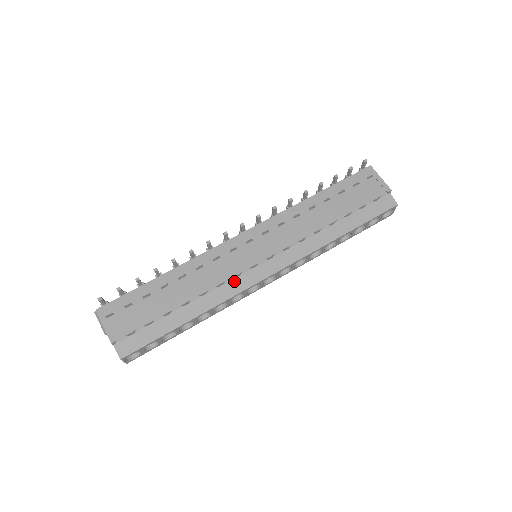
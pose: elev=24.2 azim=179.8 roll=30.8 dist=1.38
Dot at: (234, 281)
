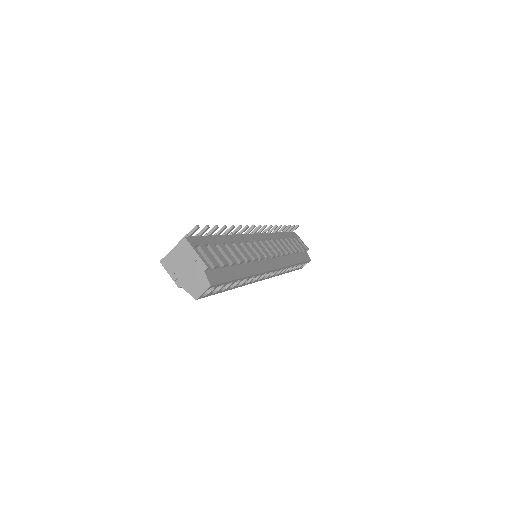
Dot at: (259, 262)
